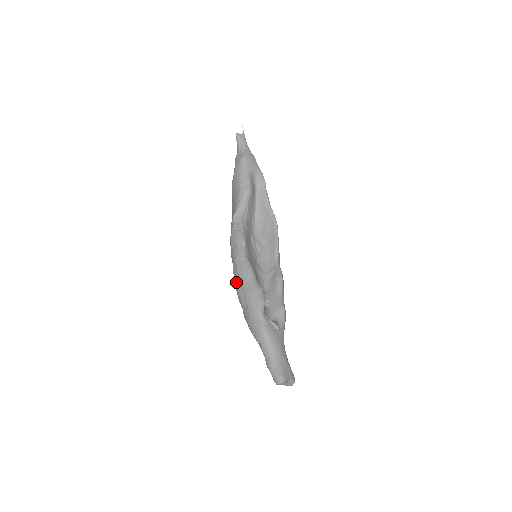
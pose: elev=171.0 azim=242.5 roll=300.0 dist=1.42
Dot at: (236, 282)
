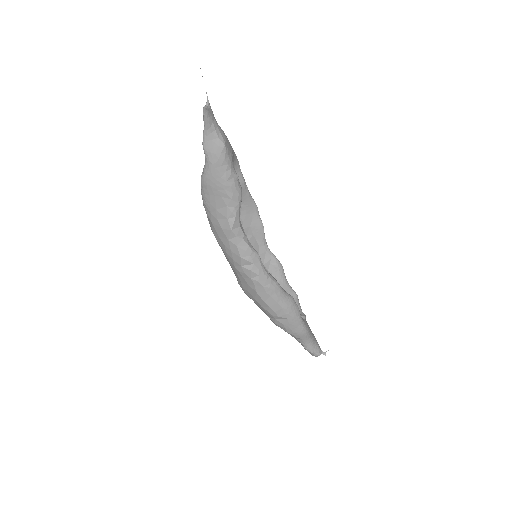
Dot at: (265, 301)
